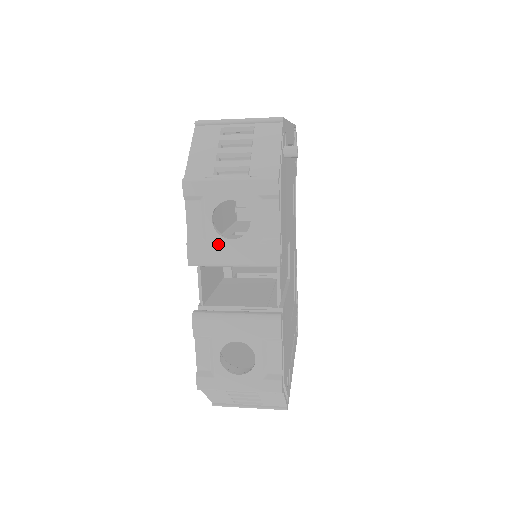
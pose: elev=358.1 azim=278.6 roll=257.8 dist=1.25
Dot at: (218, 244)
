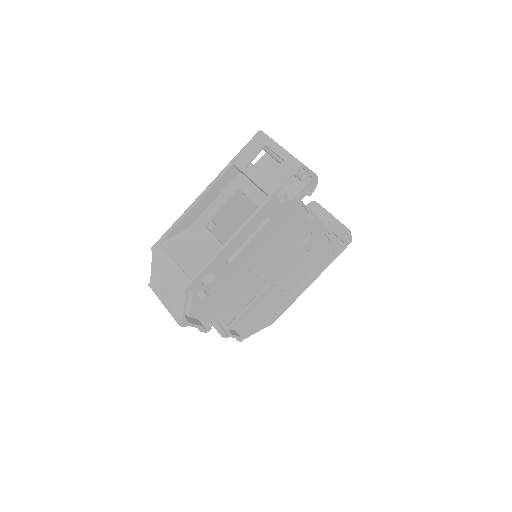
Dot at: occluded
